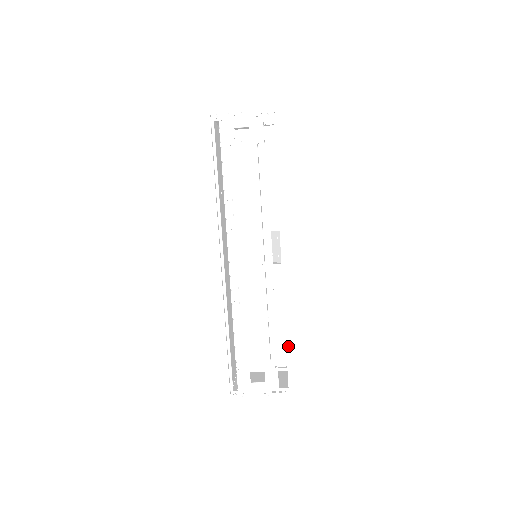
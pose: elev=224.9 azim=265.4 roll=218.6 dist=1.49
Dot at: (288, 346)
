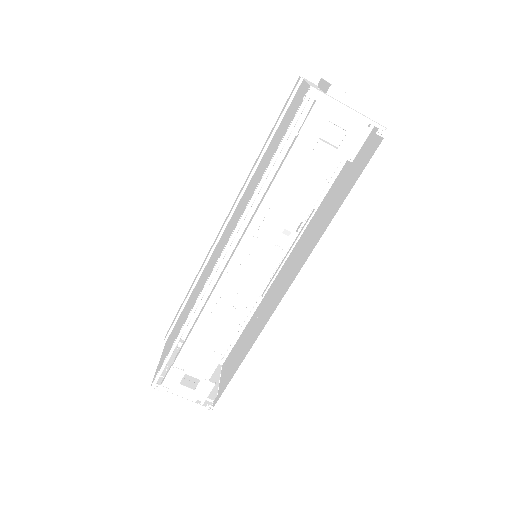
Dot at: occluded
